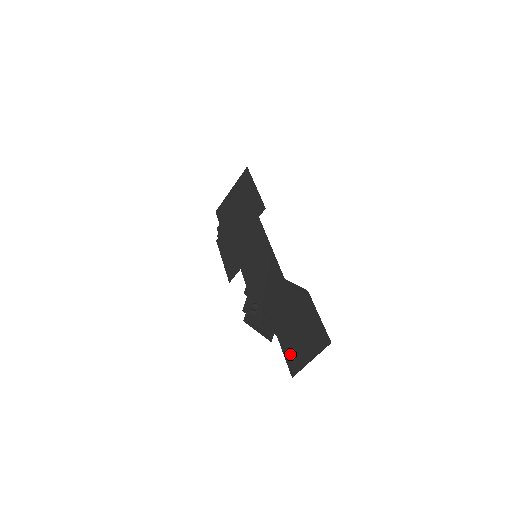
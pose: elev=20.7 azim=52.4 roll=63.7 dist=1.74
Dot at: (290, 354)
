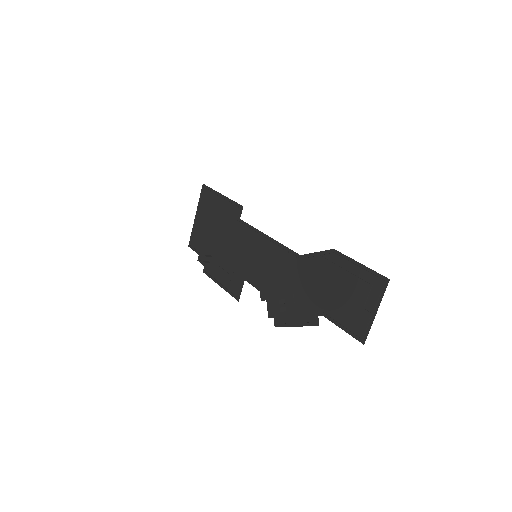
Dot at: (348, 322)
